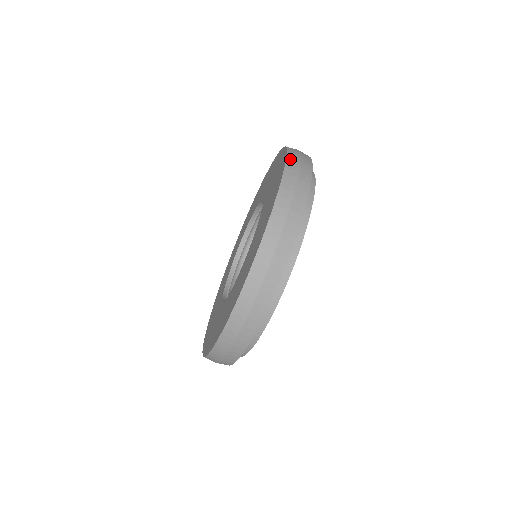
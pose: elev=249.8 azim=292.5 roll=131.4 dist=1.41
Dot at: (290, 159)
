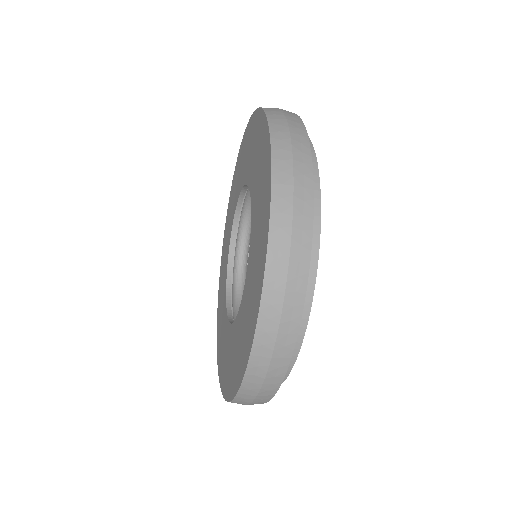
Dot at: (261, 334)
